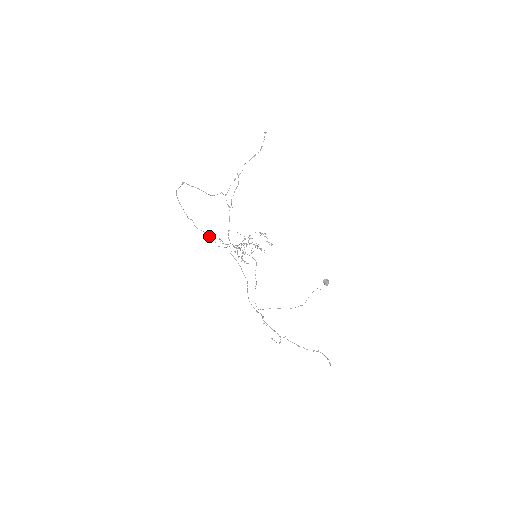
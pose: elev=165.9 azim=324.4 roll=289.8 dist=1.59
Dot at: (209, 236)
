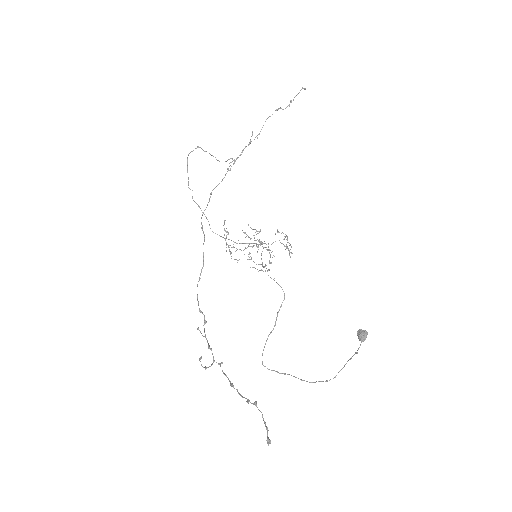
Dot at: (203, 213)
